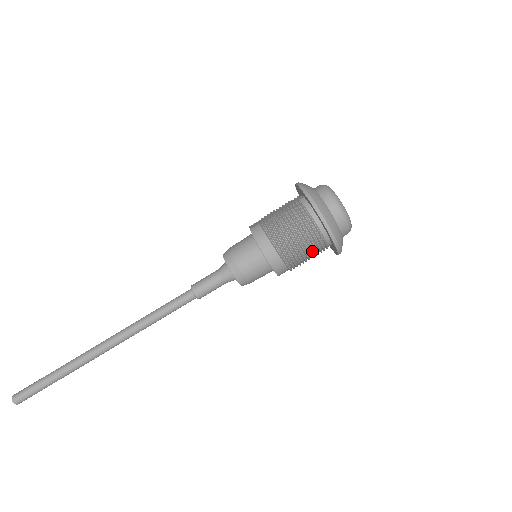
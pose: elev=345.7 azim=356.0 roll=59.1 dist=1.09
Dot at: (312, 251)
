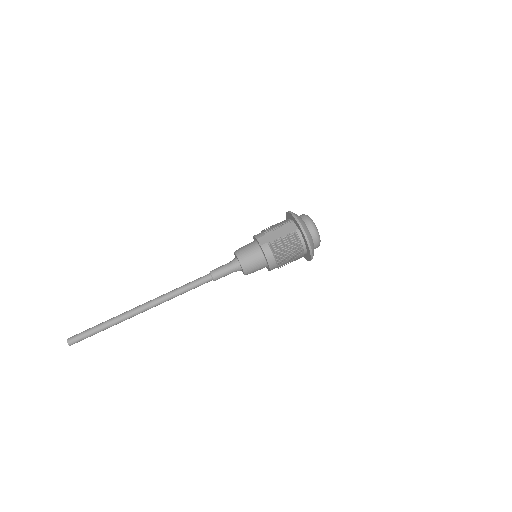
Dot at: (294, 260)
